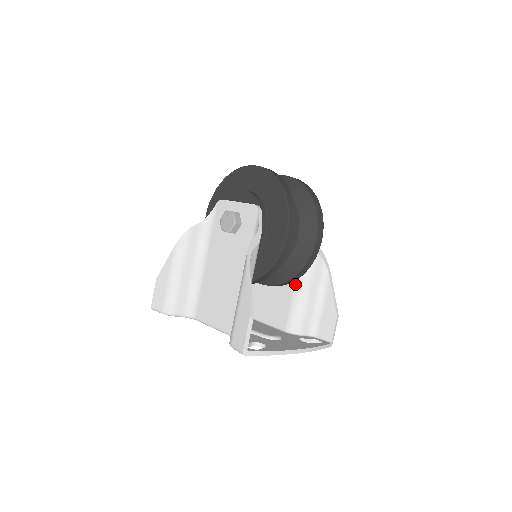
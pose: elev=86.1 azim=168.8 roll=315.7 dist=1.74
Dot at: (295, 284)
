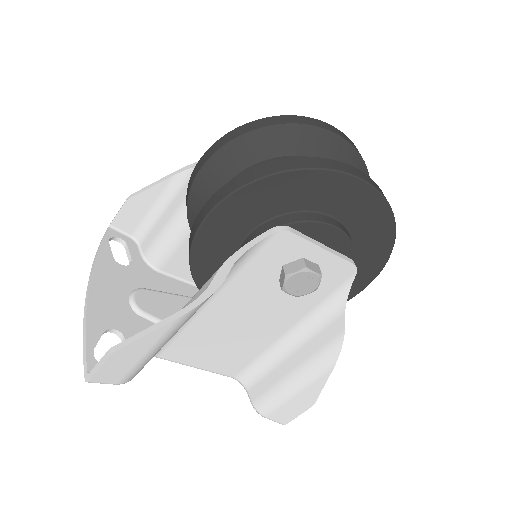
Dot at: occluded
